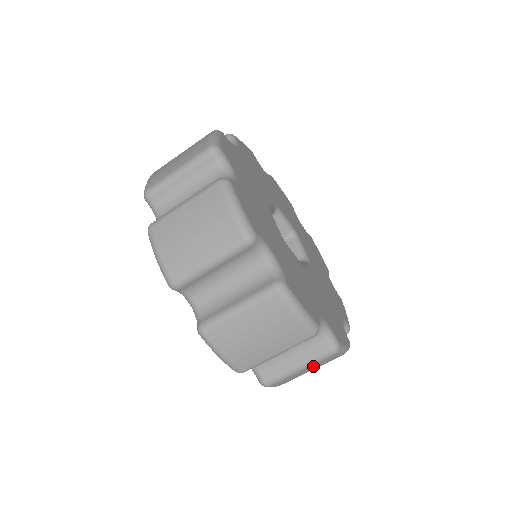
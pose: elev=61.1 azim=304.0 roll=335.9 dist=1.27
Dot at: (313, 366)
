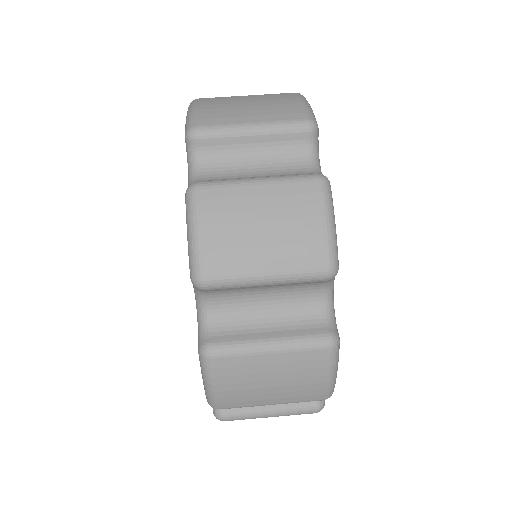
Dot at: (288, 359)
